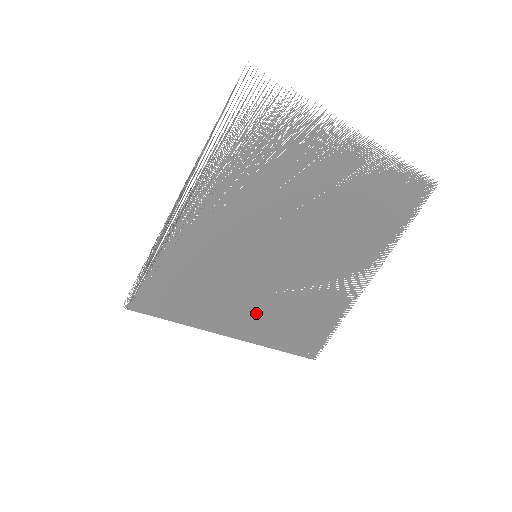
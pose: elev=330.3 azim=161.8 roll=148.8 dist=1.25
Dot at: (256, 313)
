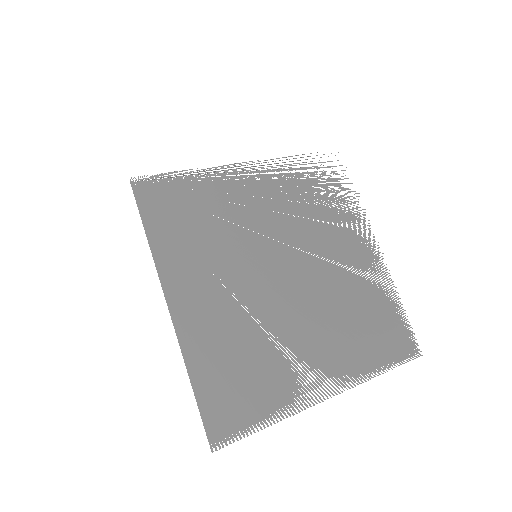
Dot at: (211, 309)
